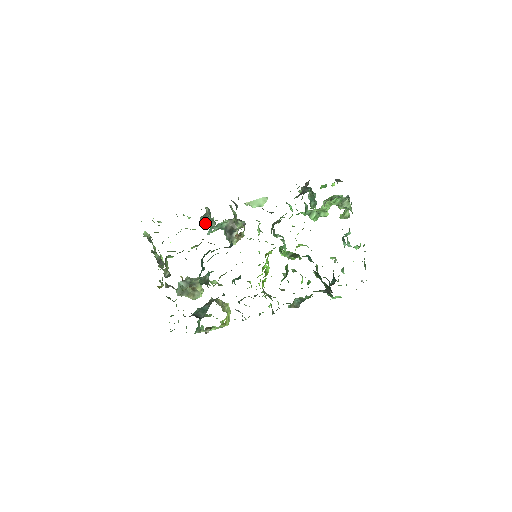
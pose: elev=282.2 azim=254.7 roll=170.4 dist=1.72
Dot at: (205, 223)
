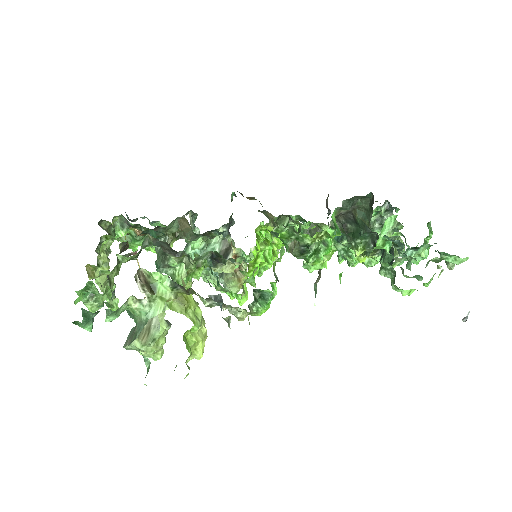
Dot at: (189, 248)
